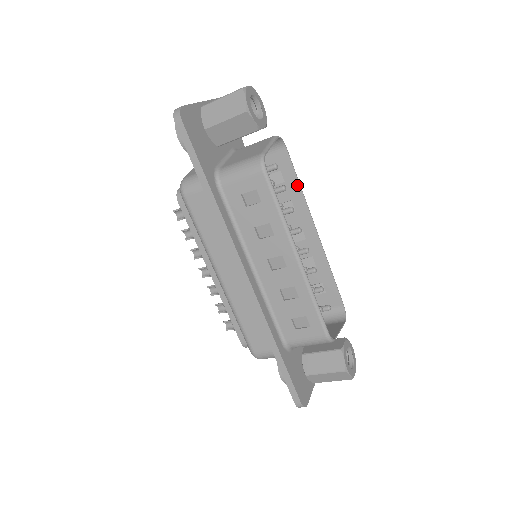
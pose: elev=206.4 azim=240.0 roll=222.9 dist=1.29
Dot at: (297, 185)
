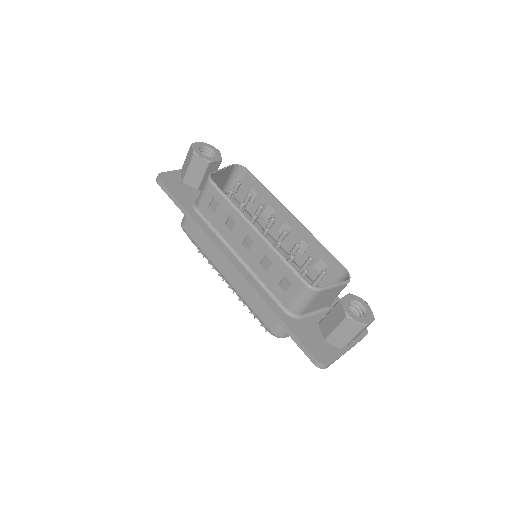
Dot at: (266, 191)
